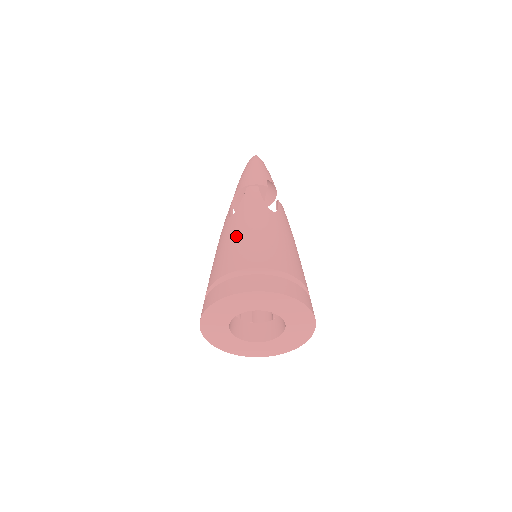
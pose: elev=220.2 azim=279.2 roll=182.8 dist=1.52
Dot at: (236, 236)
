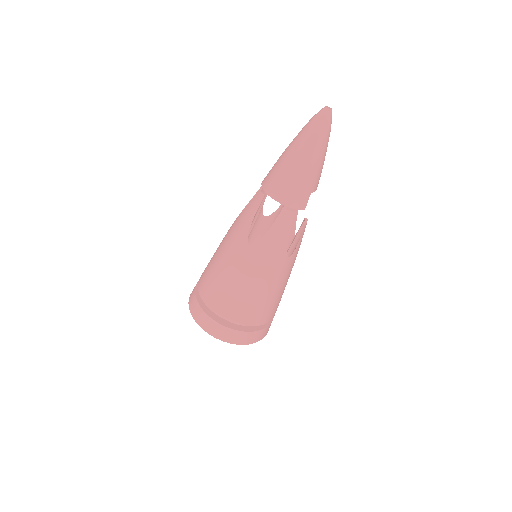
Dot at: (243, 284)
